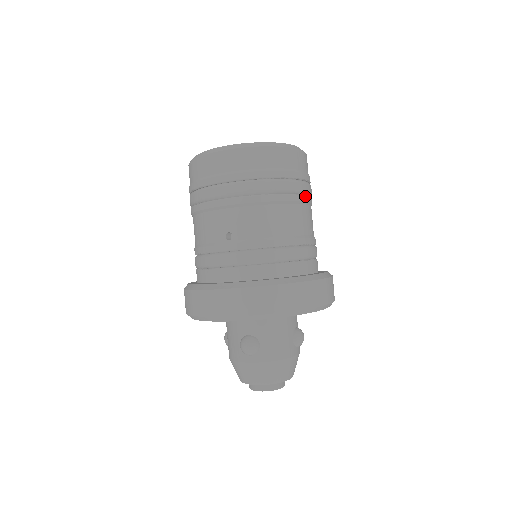
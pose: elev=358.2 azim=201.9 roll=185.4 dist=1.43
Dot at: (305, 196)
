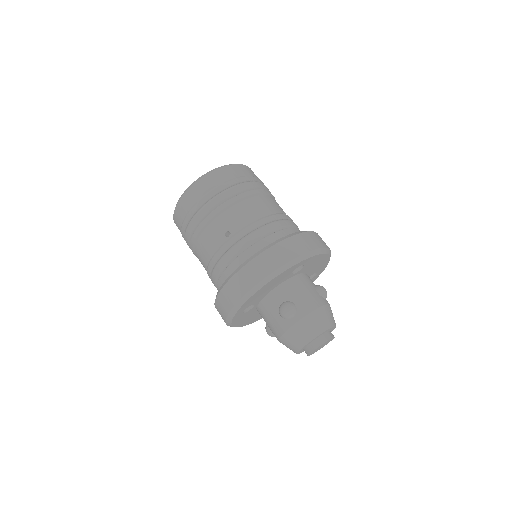
Dot at: (266, 190)
